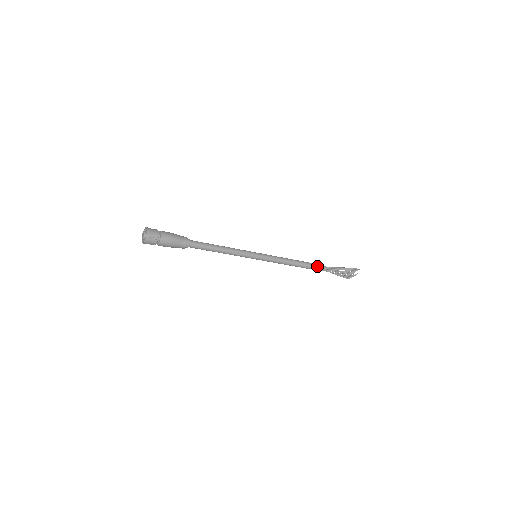
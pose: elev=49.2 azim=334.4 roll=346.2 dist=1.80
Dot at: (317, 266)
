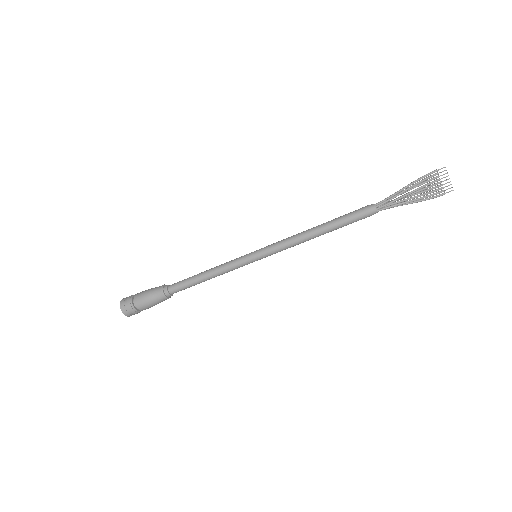
Dot at: (355, 213)
